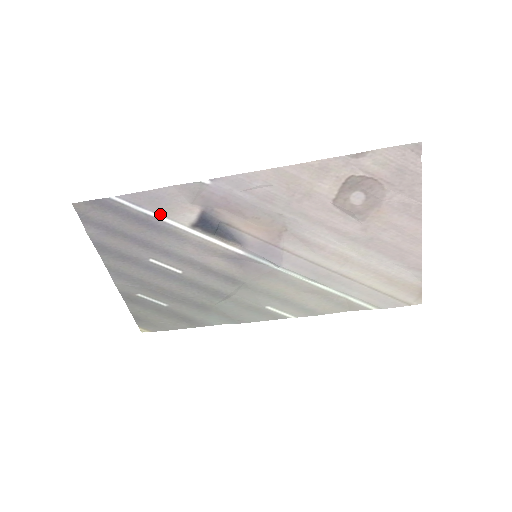
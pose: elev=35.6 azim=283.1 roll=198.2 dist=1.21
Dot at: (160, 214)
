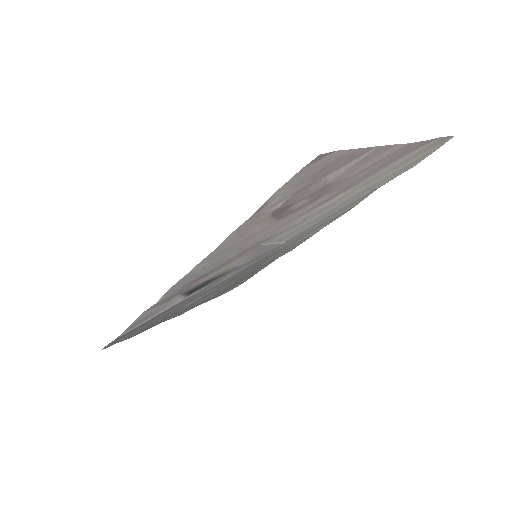
Dot at: (157, 313)
